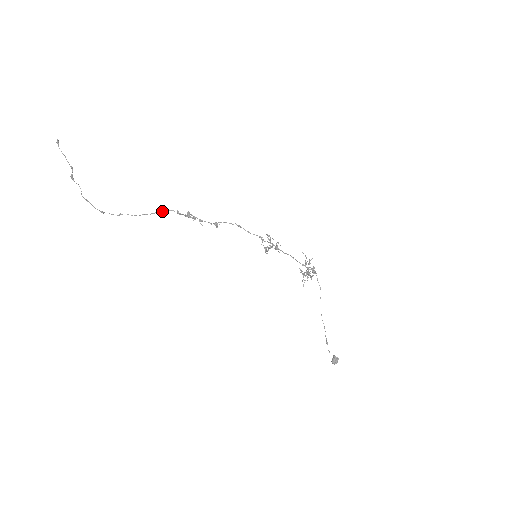
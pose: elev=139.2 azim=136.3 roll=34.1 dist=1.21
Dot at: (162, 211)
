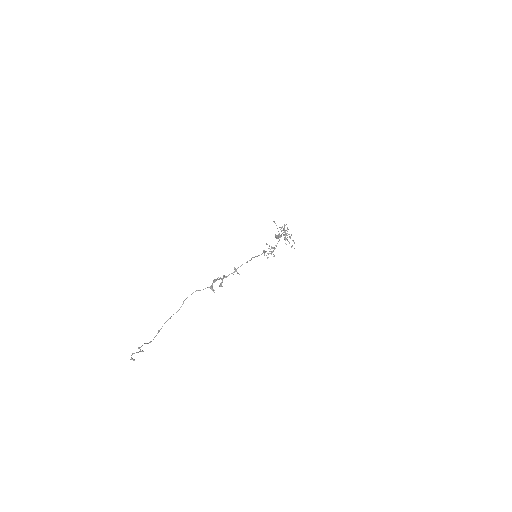
Dot at: occluded
